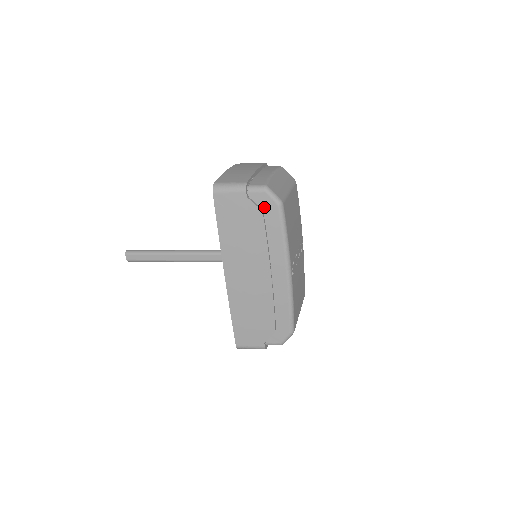
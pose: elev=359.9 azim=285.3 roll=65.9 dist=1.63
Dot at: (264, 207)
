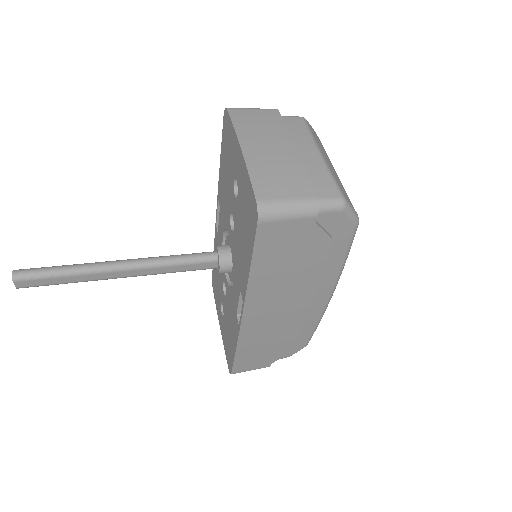
Dot at: (333, 230)
